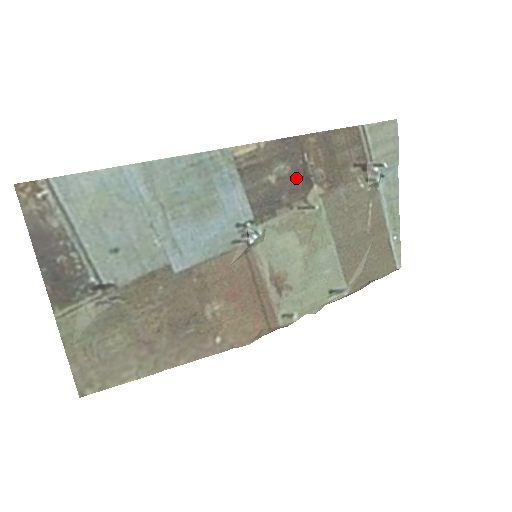
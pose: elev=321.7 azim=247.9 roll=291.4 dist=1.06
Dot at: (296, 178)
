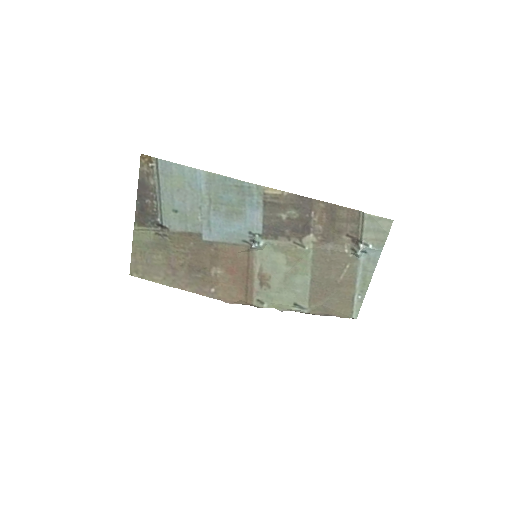
Dot at: (300, 223)
